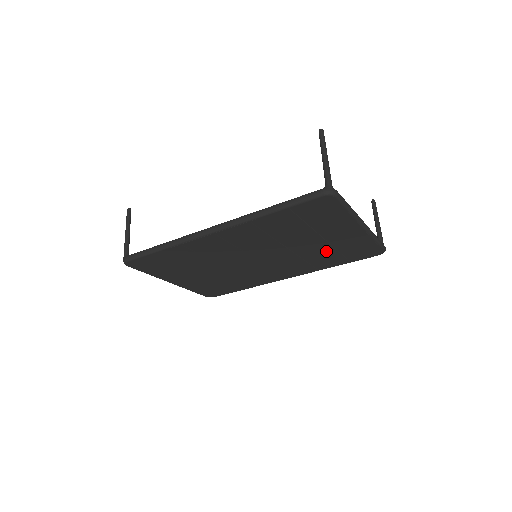
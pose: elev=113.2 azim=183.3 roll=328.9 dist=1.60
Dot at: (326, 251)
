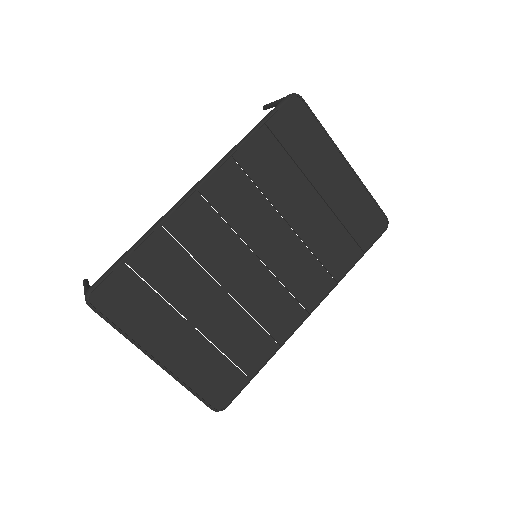
Dot at: (329, 226)
